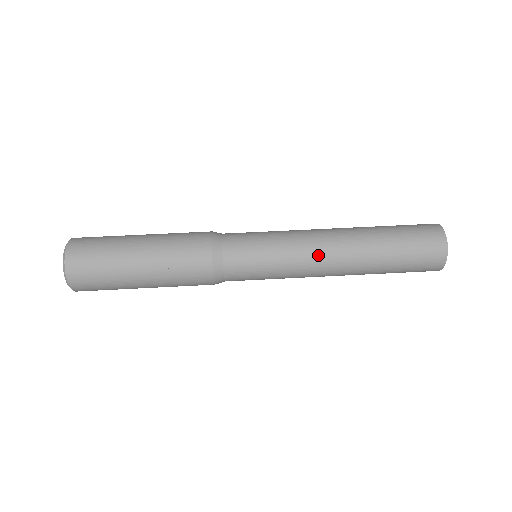
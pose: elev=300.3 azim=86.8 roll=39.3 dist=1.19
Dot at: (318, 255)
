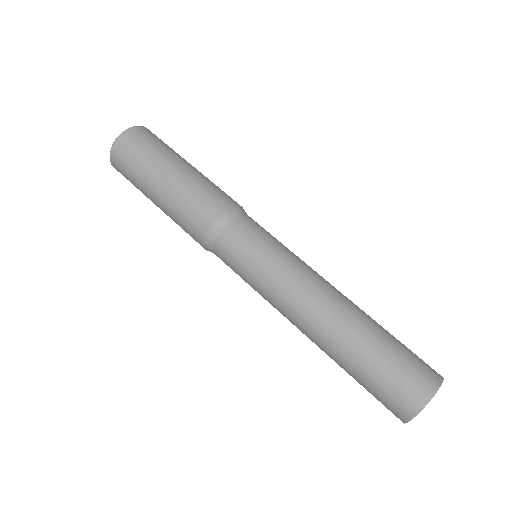
Dot at: (287, 312)
